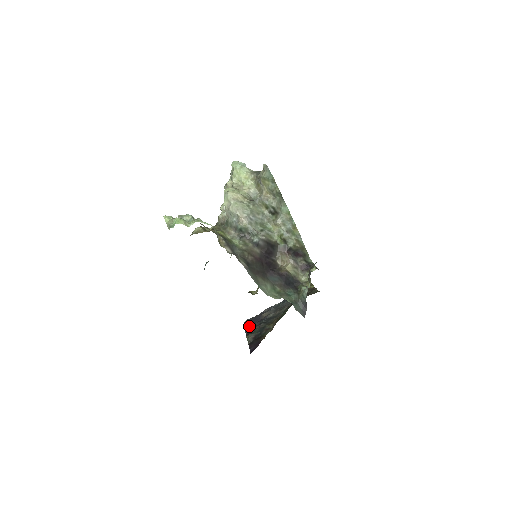
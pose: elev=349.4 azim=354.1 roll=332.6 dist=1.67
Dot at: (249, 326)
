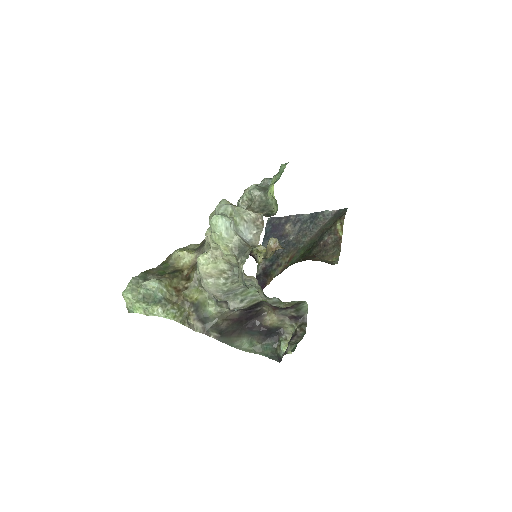
Dot at: (268, 237)
